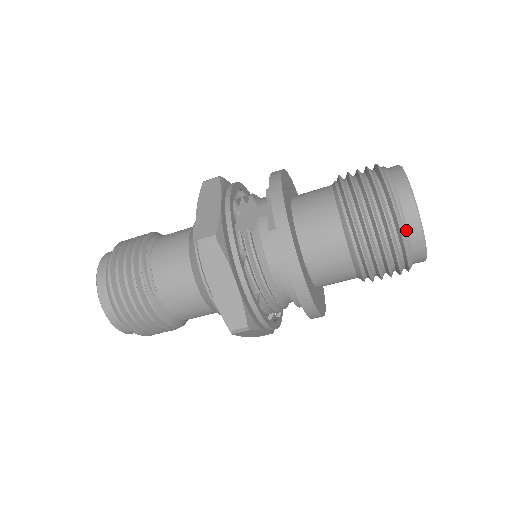
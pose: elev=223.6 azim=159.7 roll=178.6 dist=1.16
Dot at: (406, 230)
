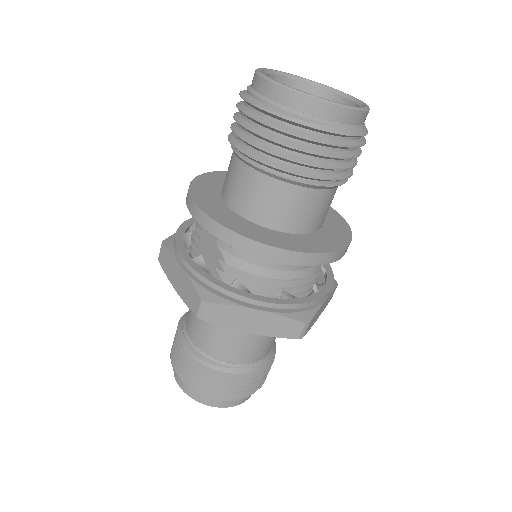
Dot at: (318, 120)
